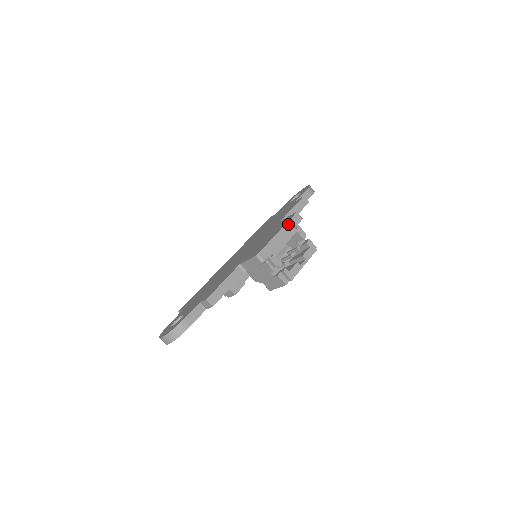
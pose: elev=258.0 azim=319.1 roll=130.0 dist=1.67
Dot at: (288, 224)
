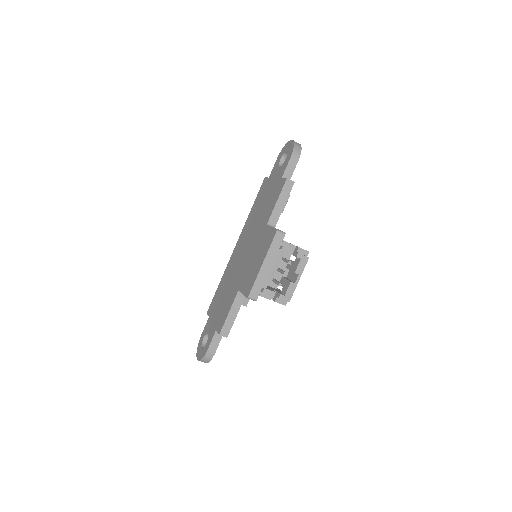
Dot at: (271, 249)
